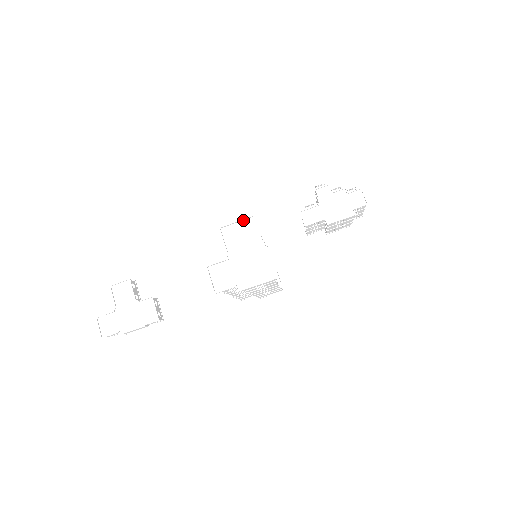
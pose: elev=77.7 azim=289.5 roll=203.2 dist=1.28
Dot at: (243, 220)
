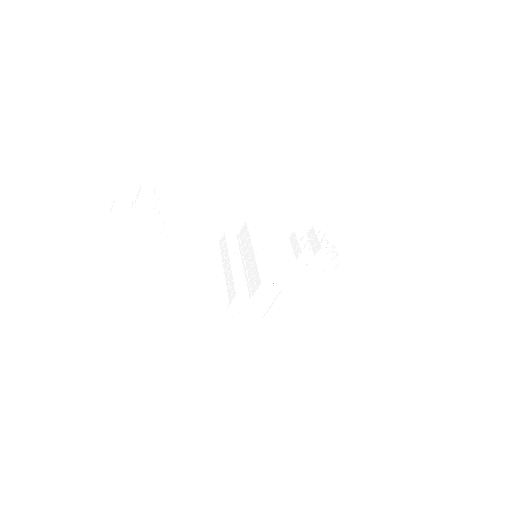
Dot at: (276, 287)
